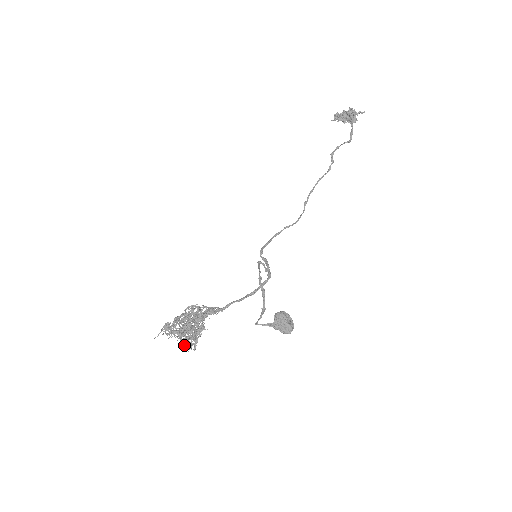
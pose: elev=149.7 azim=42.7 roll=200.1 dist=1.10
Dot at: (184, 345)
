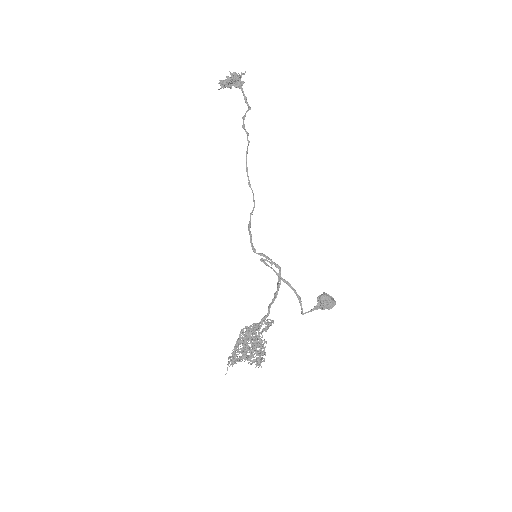
Dot at: (258, 364)
